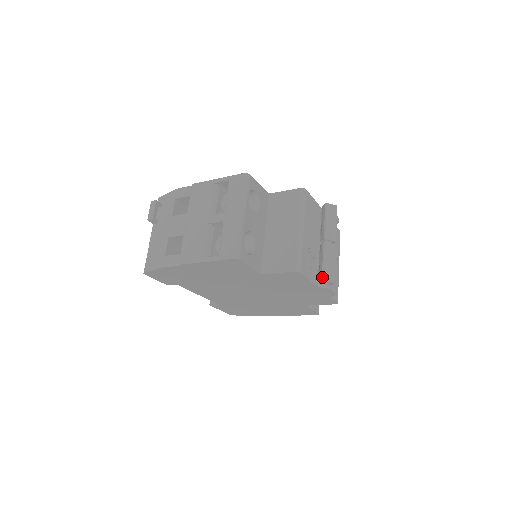
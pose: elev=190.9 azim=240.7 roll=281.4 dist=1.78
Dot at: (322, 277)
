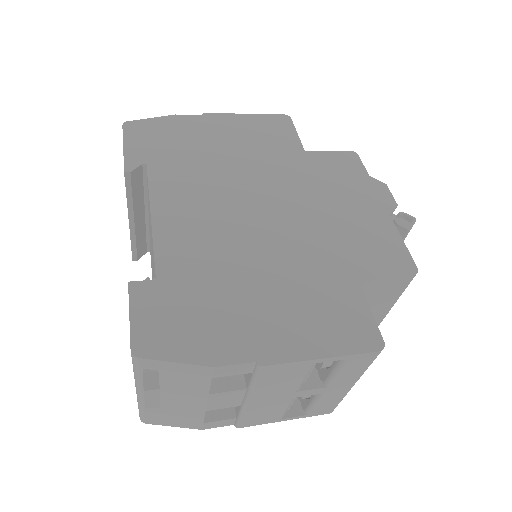
Dot at: occluded
